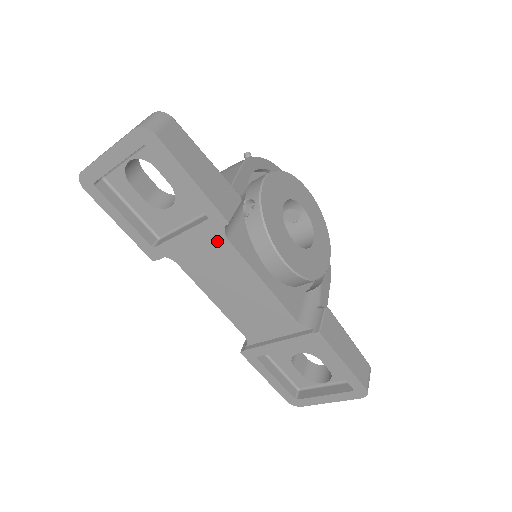
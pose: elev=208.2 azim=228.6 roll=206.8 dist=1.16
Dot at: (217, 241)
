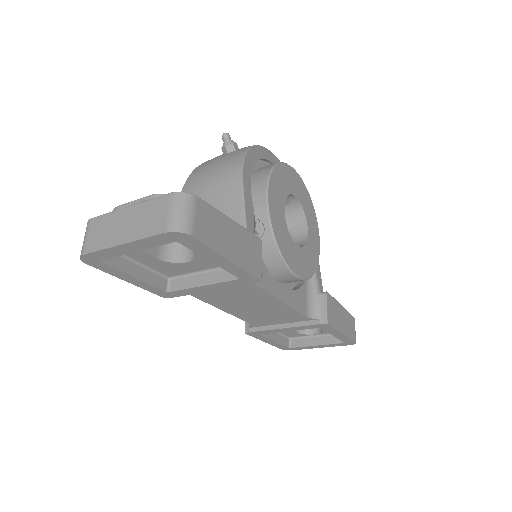
Dot at: occluded
